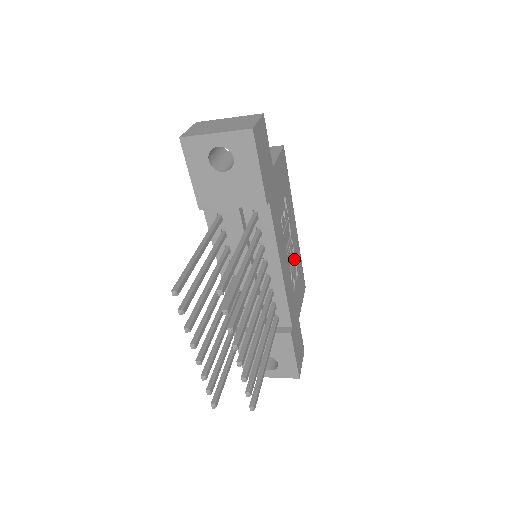
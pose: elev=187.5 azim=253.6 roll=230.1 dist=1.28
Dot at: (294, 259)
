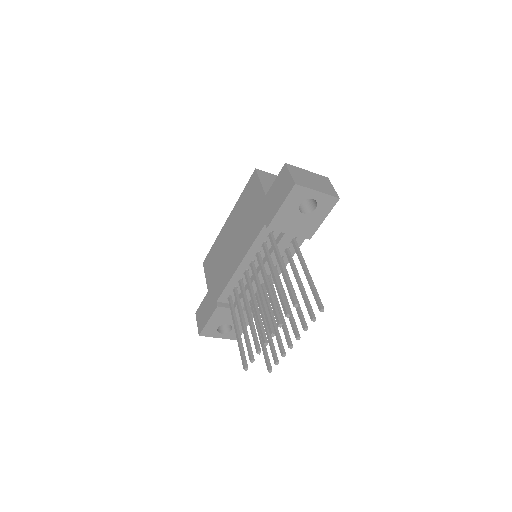
Dot at: occluded
